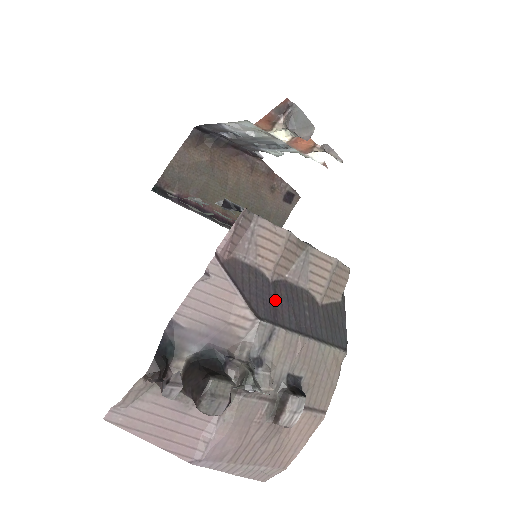
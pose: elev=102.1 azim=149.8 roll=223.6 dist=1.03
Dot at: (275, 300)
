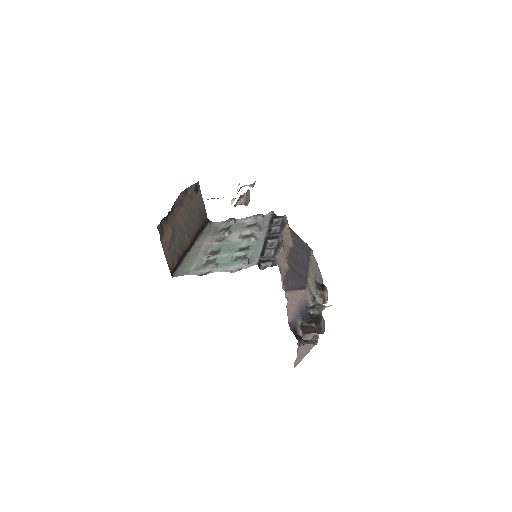
Dot at: (297, 272)
